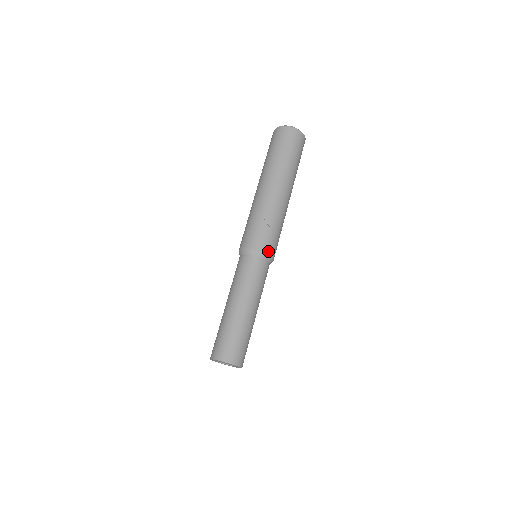
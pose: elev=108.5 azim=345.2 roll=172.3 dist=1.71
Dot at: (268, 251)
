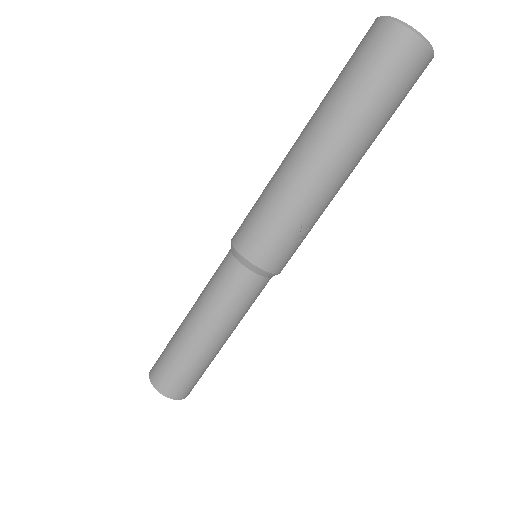
Dot at: (282, 269)
